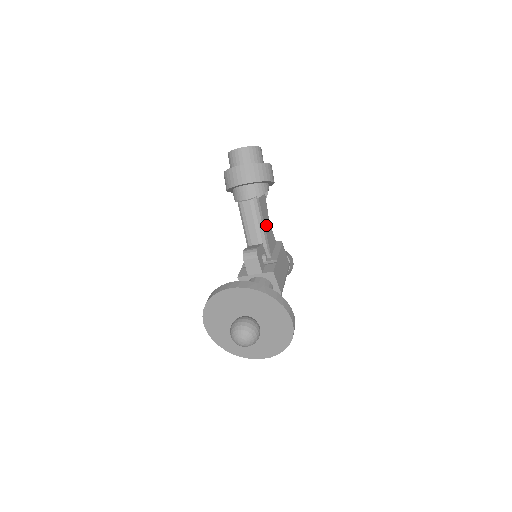
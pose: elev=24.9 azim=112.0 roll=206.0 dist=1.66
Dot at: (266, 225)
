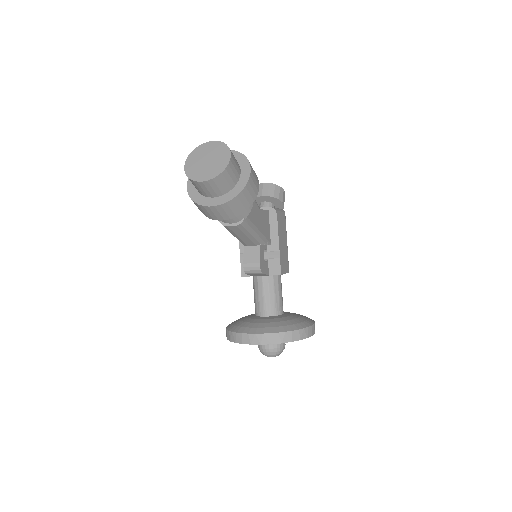
Dot at: (259, 223)
